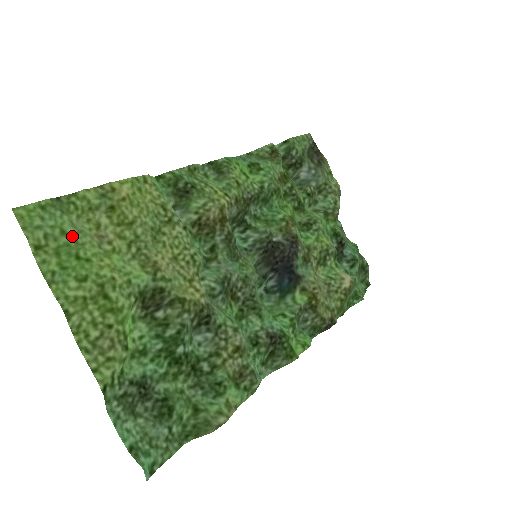
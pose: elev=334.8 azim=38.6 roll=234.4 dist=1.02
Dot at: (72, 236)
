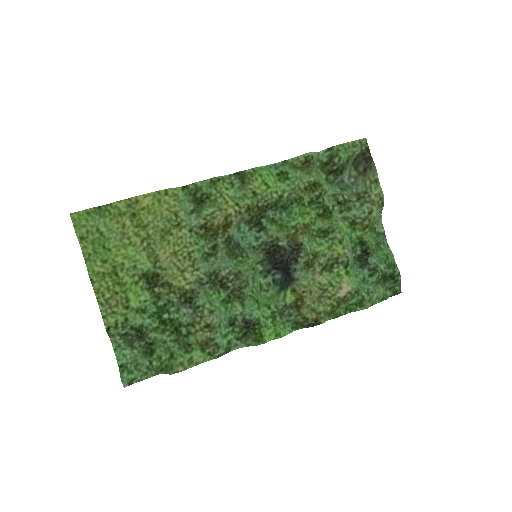
Dot at: (103, 233)
